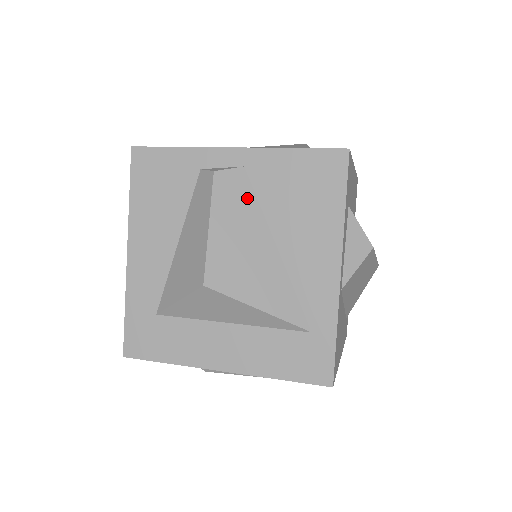
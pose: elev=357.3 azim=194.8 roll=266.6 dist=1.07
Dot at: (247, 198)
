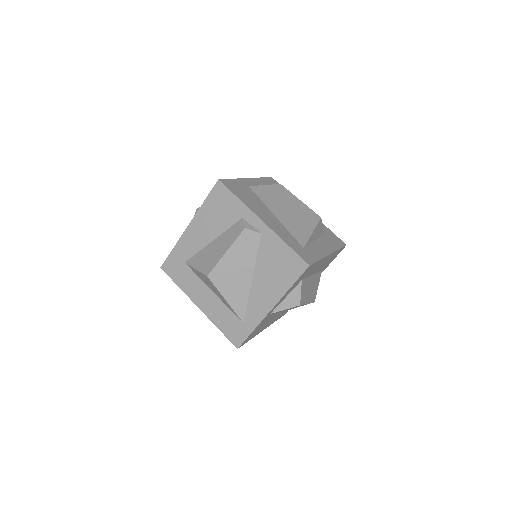
Dot at: (253, 249)
